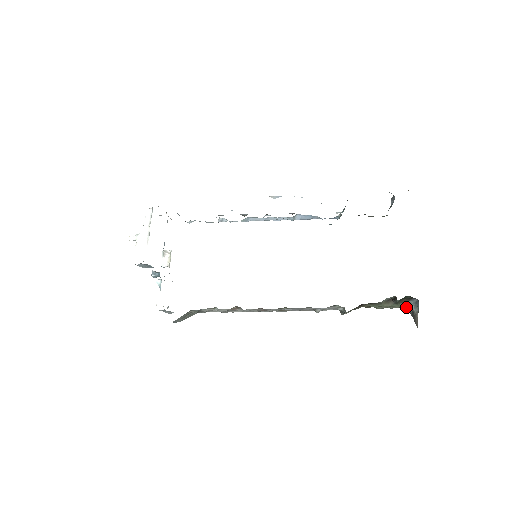
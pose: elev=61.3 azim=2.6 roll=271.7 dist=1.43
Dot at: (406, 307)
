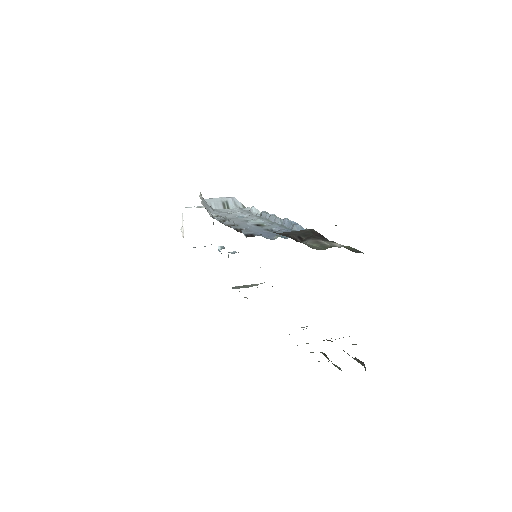
Dot at: occluded
